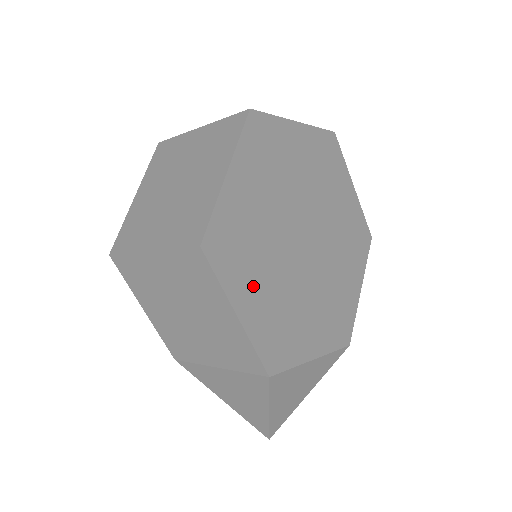
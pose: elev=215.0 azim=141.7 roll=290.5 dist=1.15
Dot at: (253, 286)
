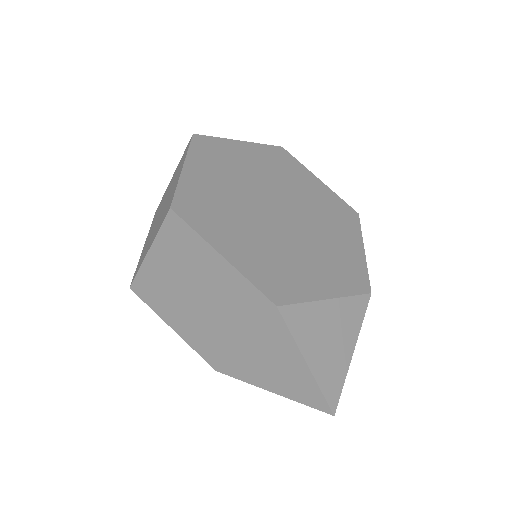
Dot at: (233, 237)
